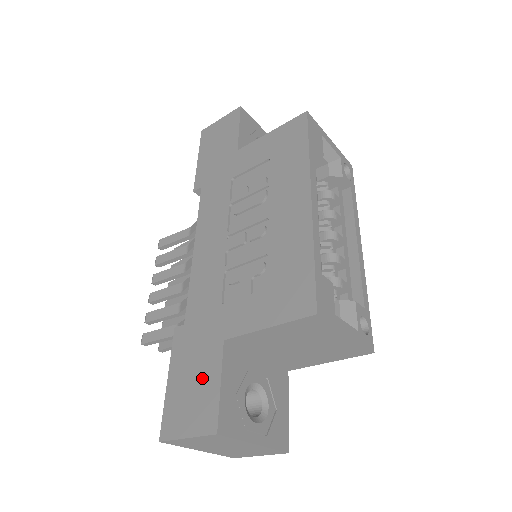
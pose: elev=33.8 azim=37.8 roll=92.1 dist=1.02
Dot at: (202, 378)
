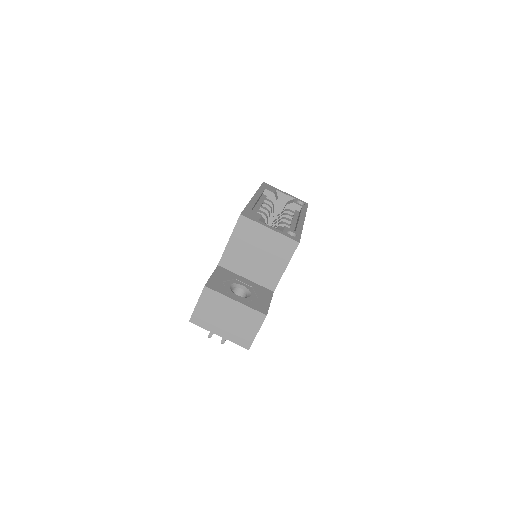
Dot at: occluded
